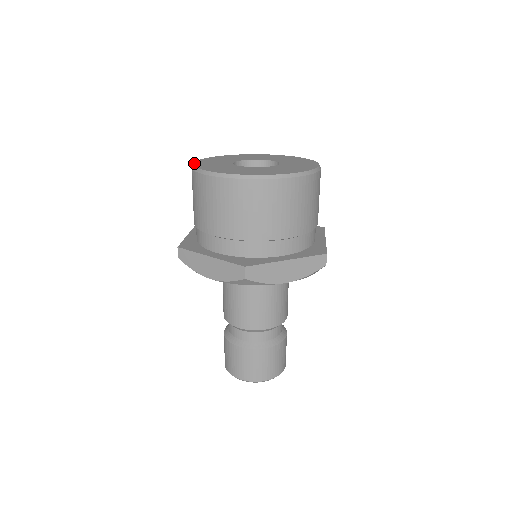
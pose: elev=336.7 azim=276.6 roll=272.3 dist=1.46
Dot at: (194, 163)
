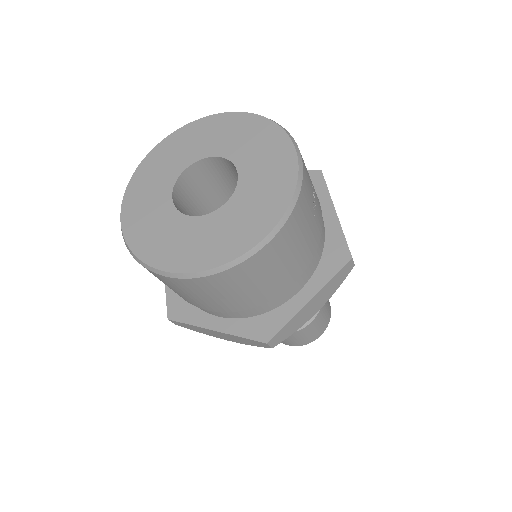
Dot at: (146, 155)
